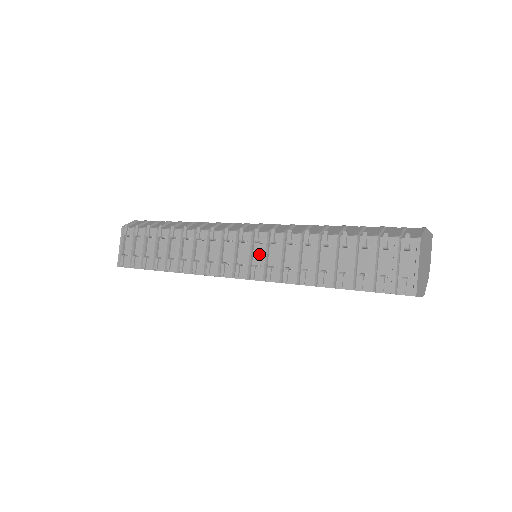
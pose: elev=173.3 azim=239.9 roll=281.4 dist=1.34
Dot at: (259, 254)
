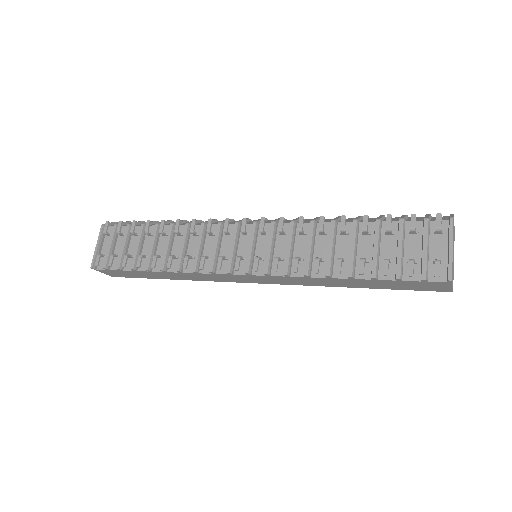
Dot at: (263, 246)
